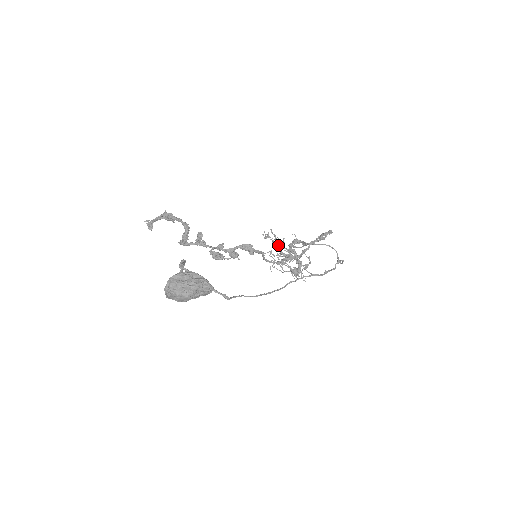
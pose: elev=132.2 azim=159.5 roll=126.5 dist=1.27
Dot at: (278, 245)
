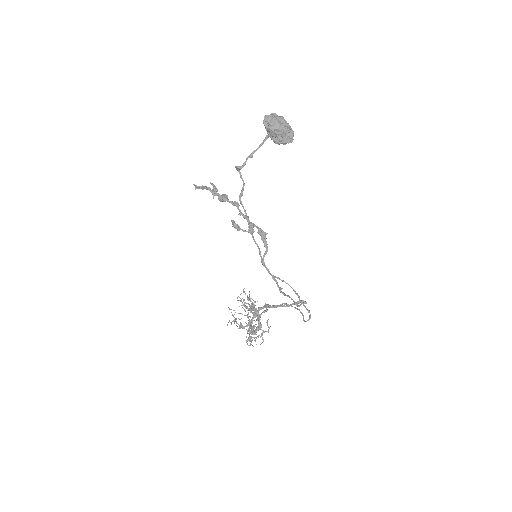
Dot at: (247, 307)
